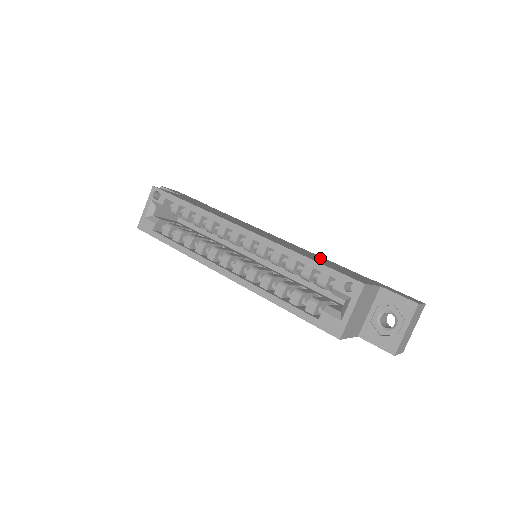
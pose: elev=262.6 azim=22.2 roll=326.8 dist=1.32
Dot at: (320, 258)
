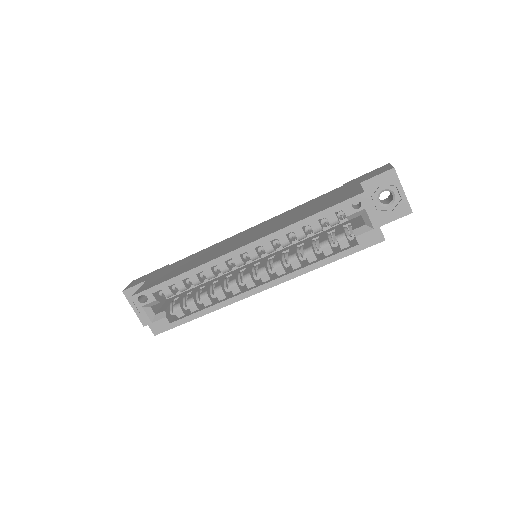
Dot at: (300, 209)
